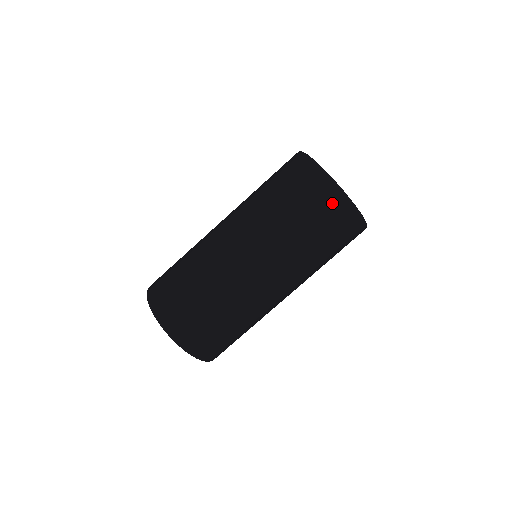
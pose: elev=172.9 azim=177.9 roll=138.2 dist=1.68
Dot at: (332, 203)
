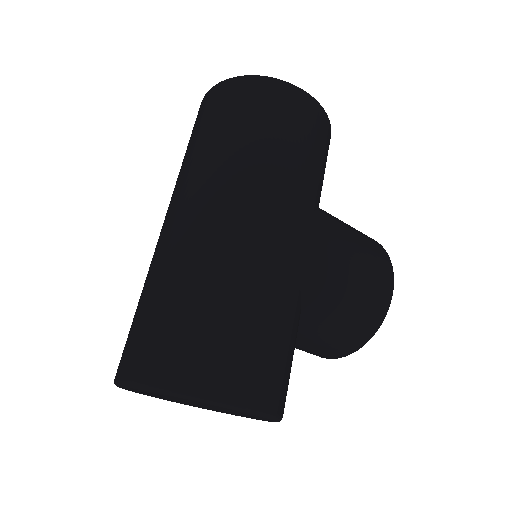
Dot at: (208, 101)
